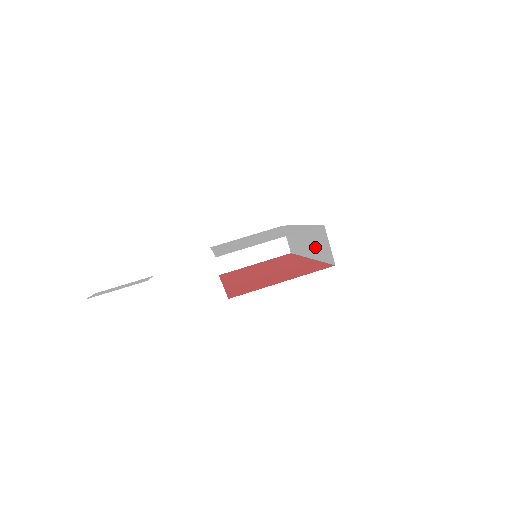
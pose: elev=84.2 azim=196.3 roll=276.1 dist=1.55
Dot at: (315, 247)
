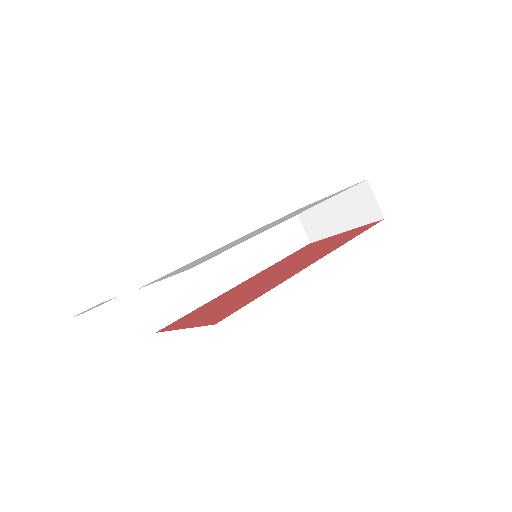
Dot at: occluded
